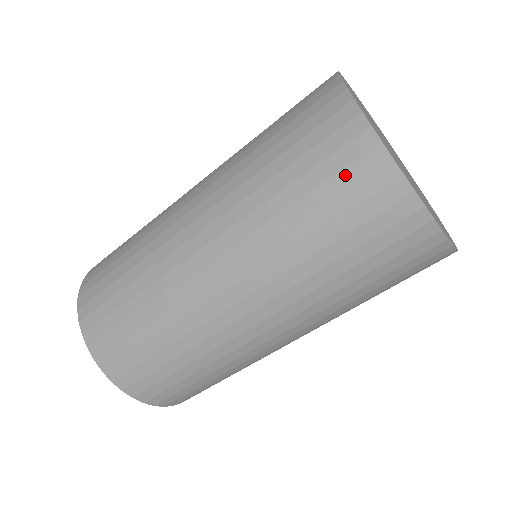
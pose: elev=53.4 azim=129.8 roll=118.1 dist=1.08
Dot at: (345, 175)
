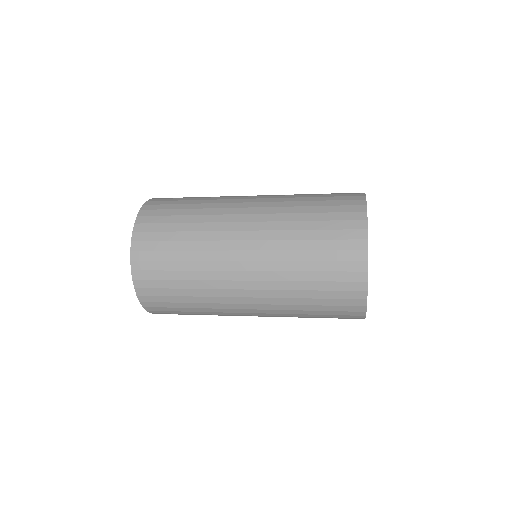
Dot at: (342, 275)
